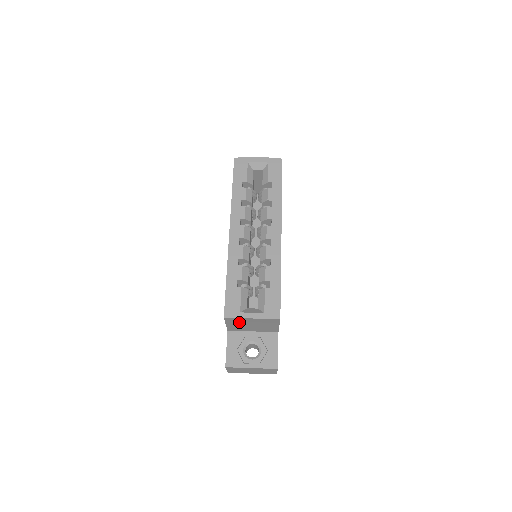
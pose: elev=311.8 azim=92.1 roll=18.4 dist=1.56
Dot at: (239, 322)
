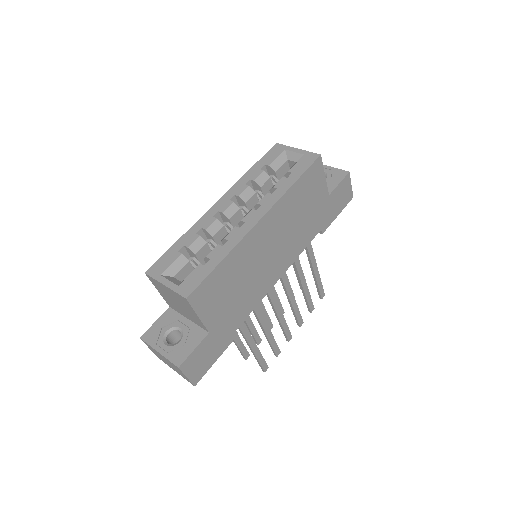
Dot at: (163, 290)
